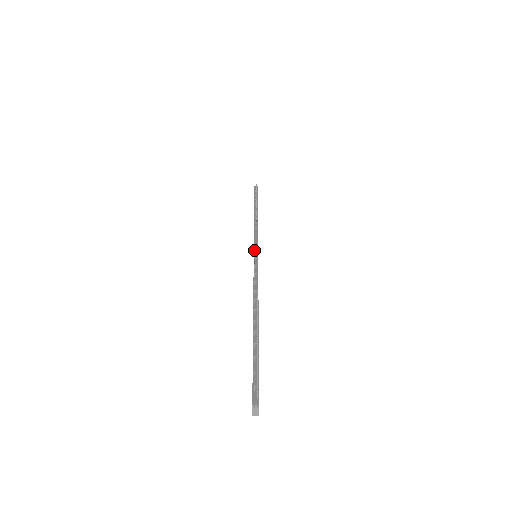
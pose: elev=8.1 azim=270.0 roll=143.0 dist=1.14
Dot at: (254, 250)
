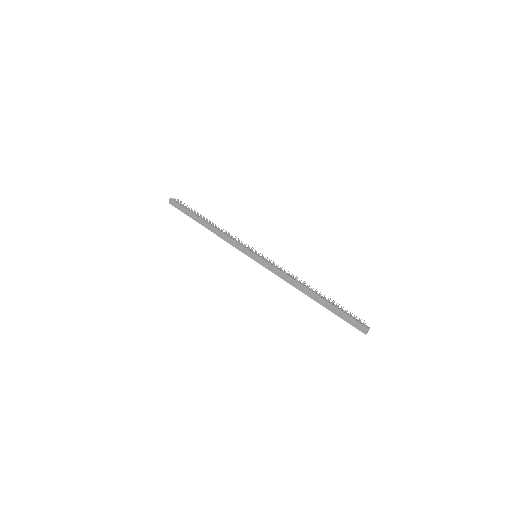
Dot at: (253, 252)
